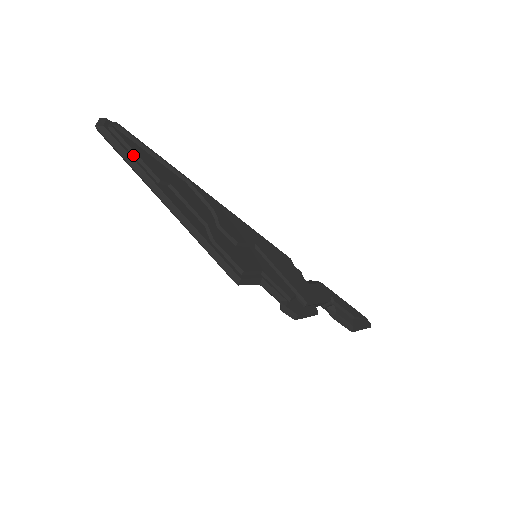
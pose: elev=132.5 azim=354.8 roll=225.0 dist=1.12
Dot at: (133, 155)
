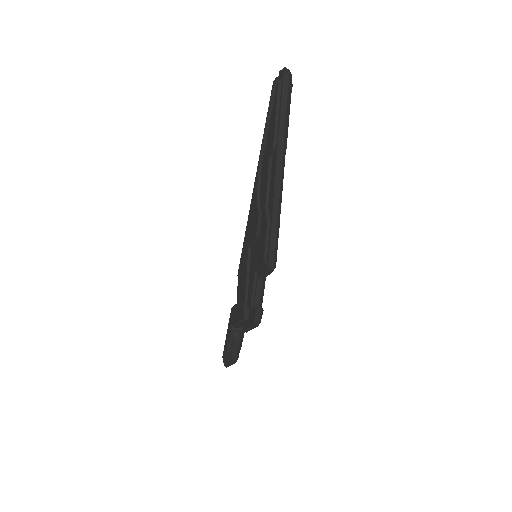
Dot at: (288, 115)
